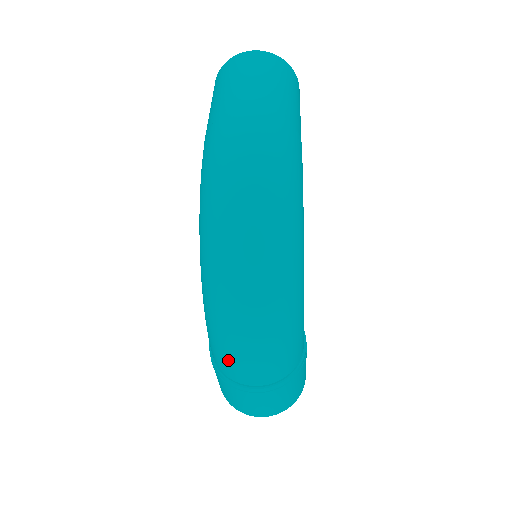
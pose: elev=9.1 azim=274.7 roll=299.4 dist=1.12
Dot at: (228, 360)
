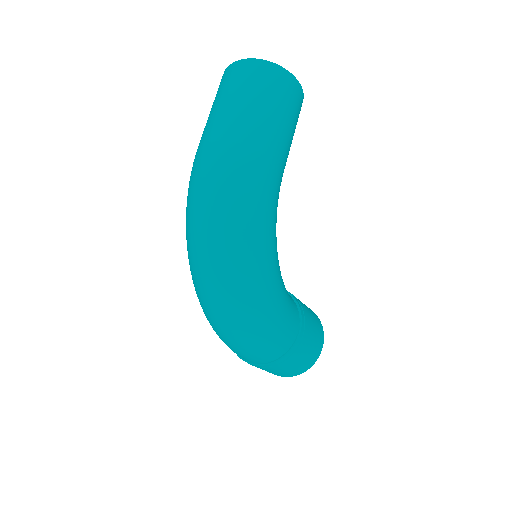
Dot at: occluded
